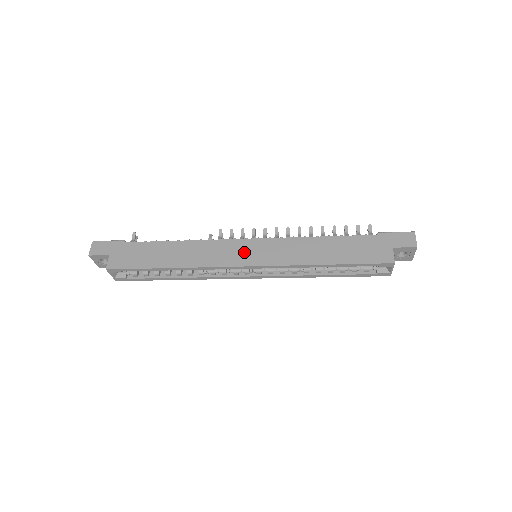
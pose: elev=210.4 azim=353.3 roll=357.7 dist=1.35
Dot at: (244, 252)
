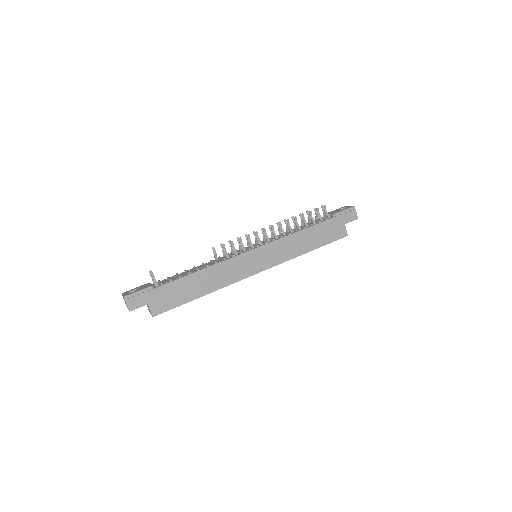
Dot at: (253, 262)
